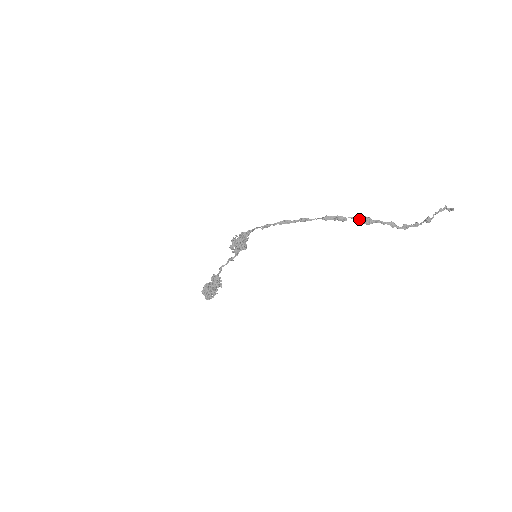
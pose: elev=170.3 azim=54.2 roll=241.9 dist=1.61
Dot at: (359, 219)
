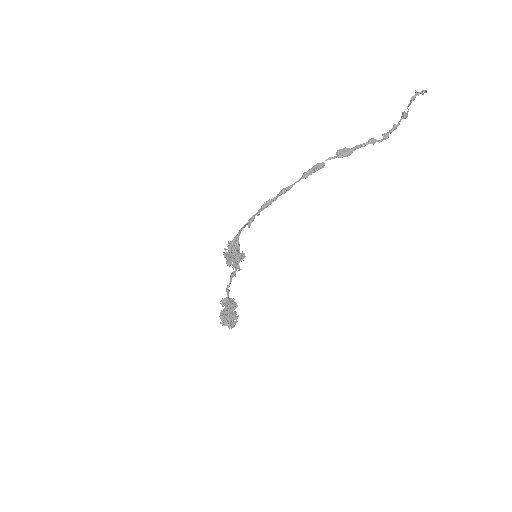
Dot at: (336, 156)
